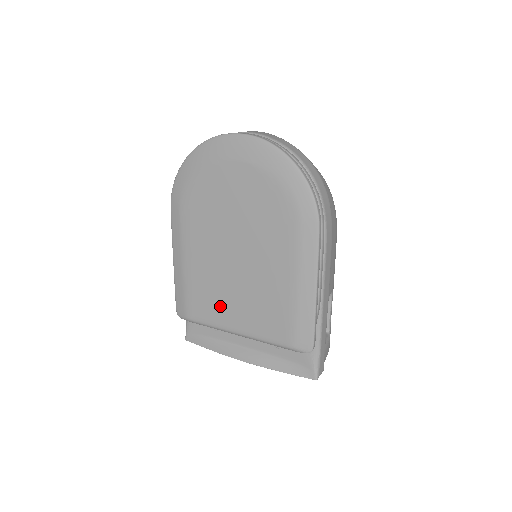
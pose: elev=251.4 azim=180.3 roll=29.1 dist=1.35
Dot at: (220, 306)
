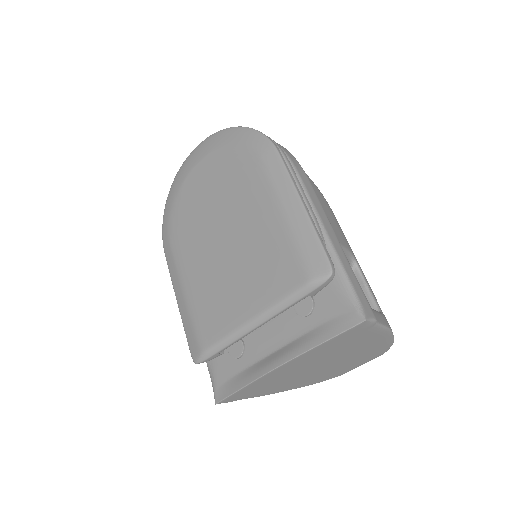
Dot at: (226, 304)
